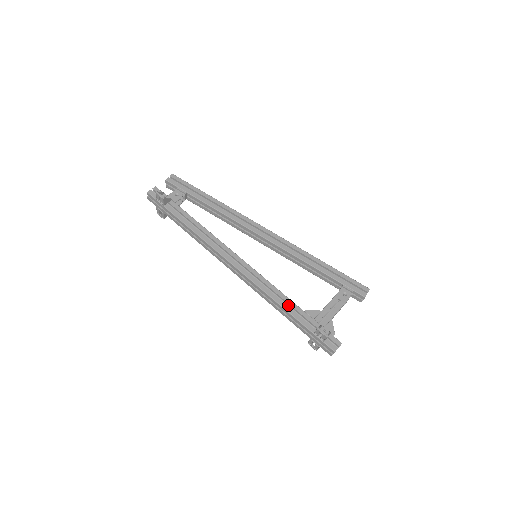
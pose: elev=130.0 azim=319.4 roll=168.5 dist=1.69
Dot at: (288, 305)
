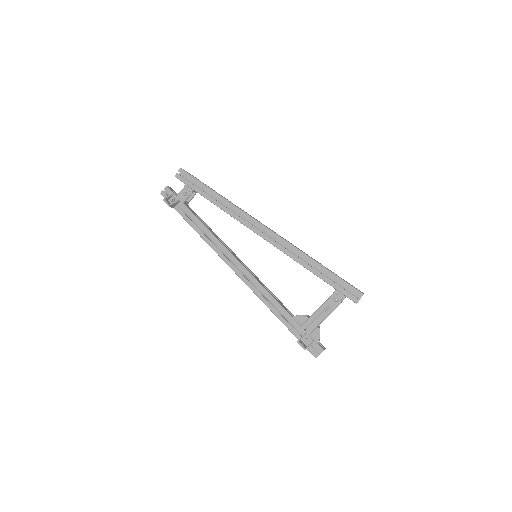
Dot at: (280, 309)
